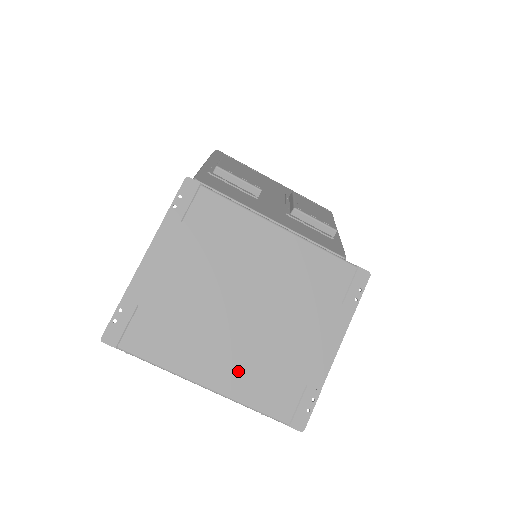
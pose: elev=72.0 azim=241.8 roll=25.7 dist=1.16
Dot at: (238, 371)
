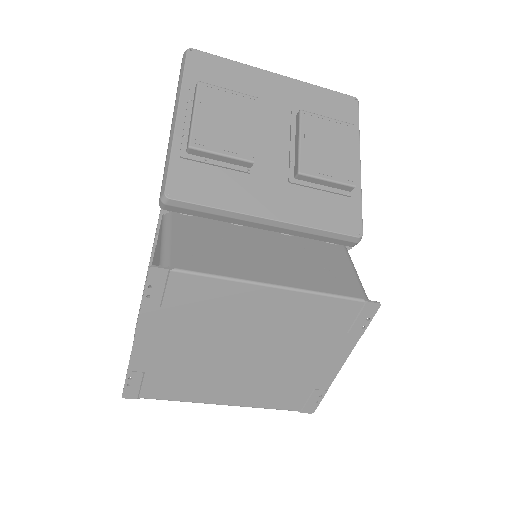
Dot at: (249, 392)
